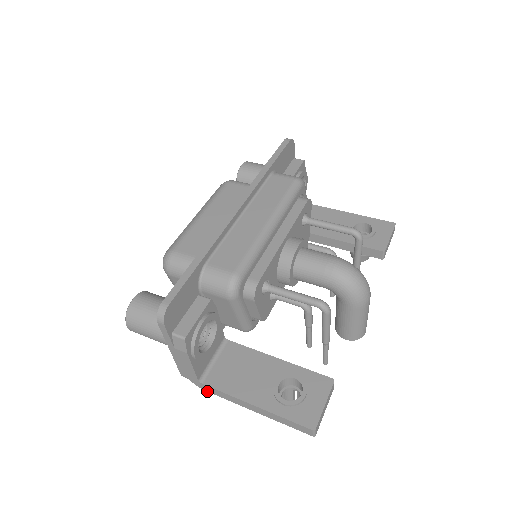
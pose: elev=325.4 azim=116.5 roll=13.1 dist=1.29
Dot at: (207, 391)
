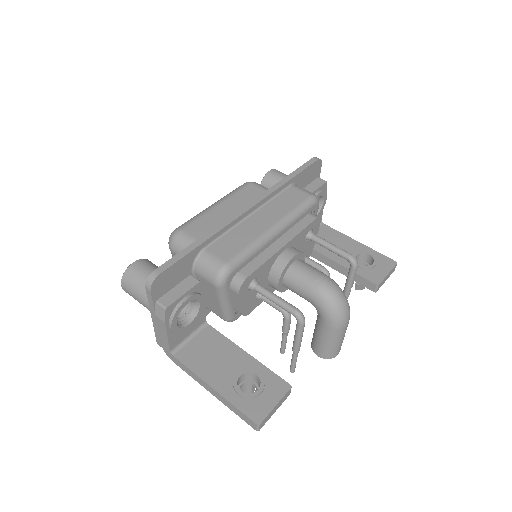
Dot at: (176, 364)
